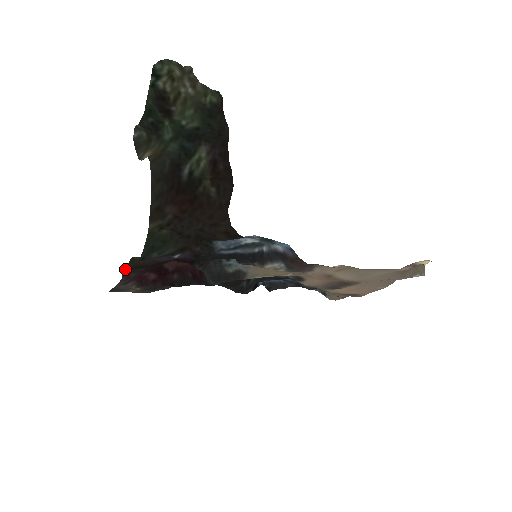
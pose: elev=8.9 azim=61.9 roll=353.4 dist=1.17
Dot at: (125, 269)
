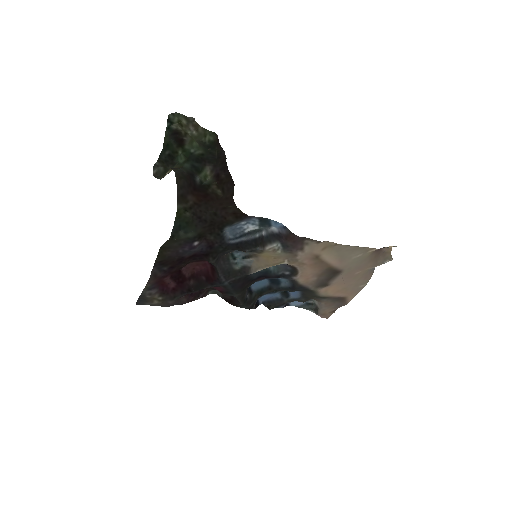
Dot at: (154, 263)
